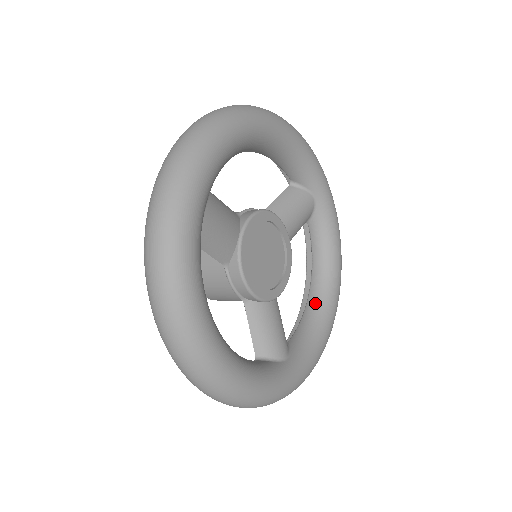
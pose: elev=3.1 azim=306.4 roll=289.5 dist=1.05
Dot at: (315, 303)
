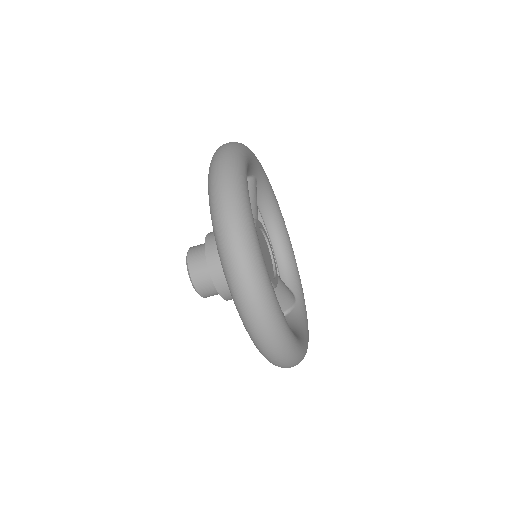
Dot at: occluded
